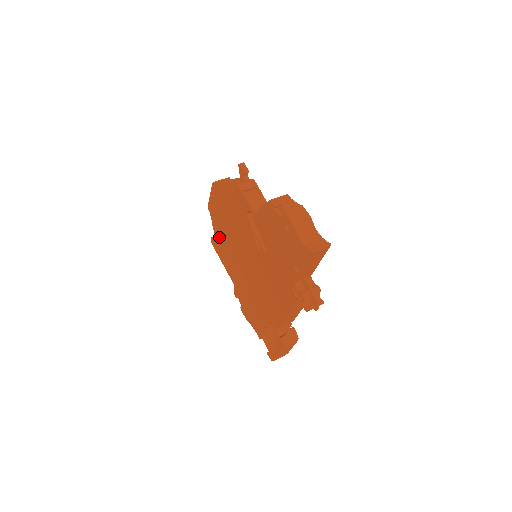
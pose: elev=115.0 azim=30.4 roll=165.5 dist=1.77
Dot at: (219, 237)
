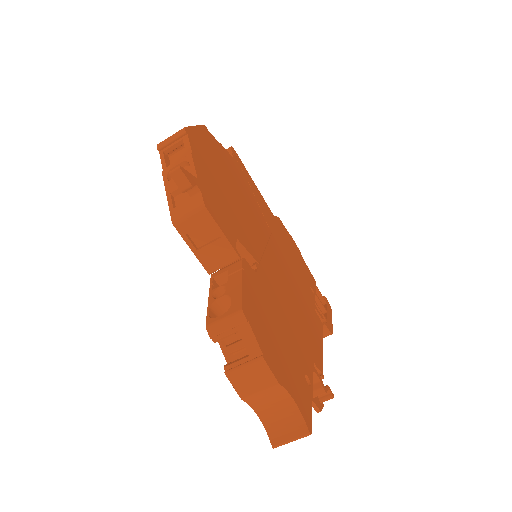
Dot at: occluded
